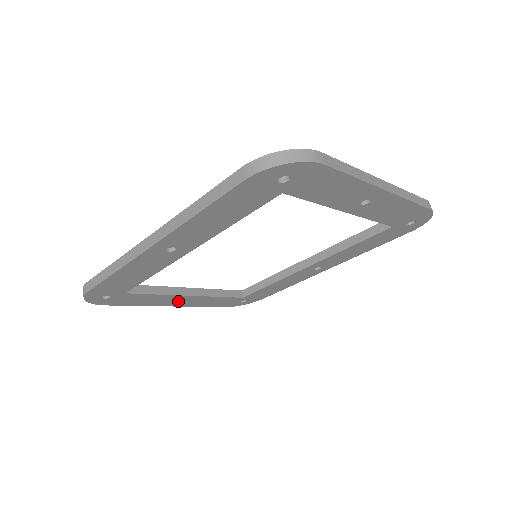
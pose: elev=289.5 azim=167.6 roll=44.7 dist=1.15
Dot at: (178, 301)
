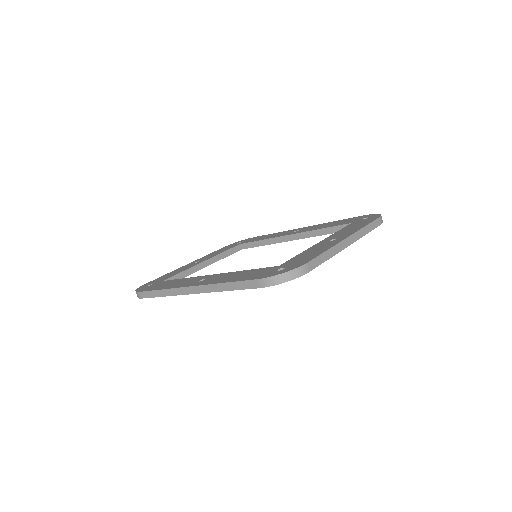
Dot at: occluded
